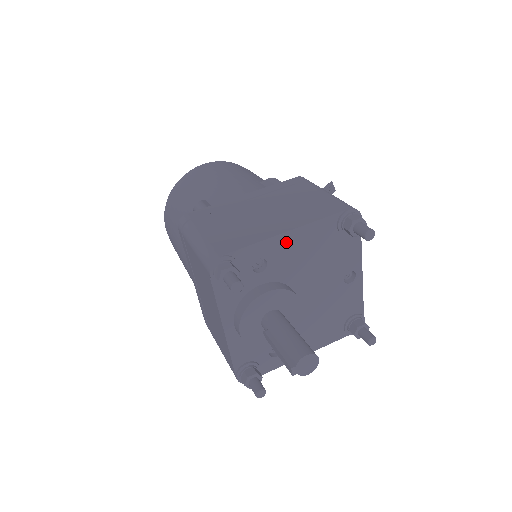
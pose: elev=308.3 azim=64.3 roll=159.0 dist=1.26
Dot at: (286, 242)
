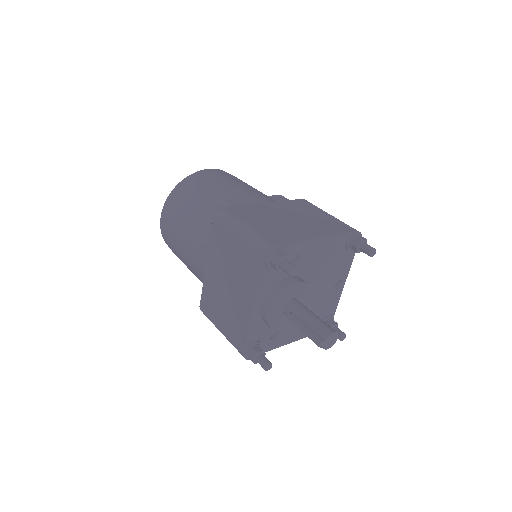
Dot at: (316, 246)
